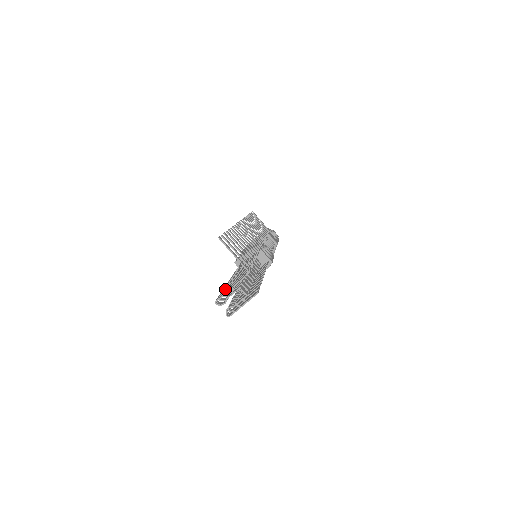
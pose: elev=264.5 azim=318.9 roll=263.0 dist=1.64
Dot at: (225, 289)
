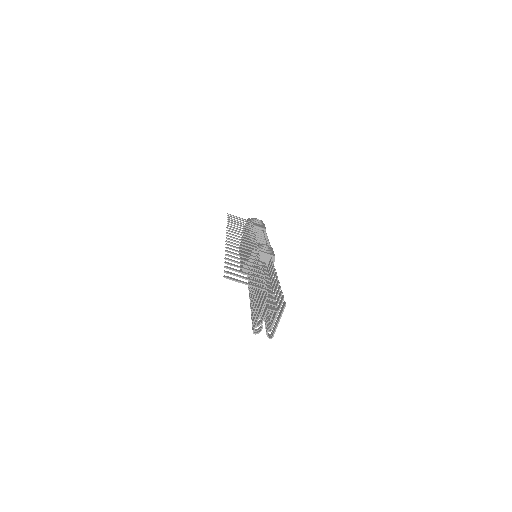
Dot at: (253, 314)
